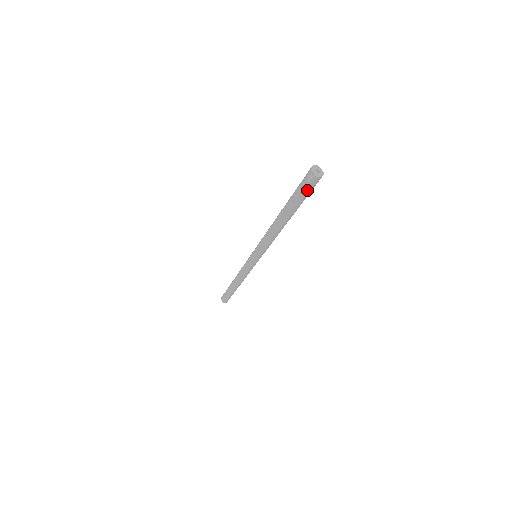
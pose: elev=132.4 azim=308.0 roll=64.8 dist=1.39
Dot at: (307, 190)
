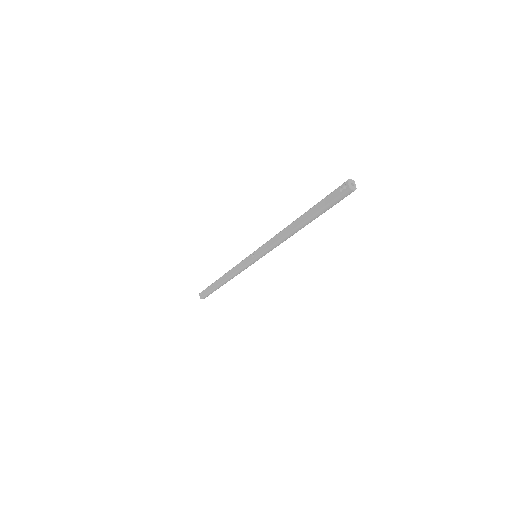
Dot at: (335, 199)
